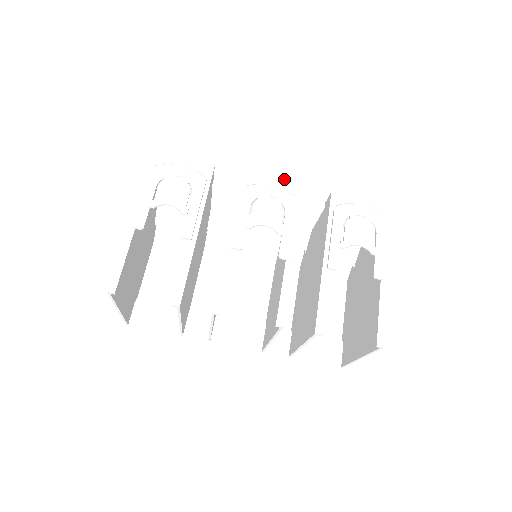
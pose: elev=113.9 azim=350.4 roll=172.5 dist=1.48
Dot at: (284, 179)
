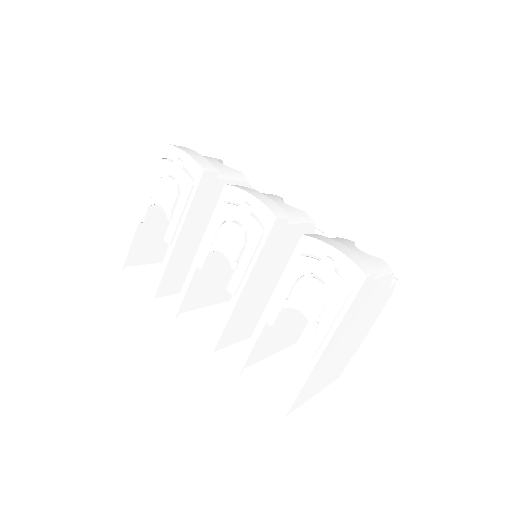
Dot at: (260, 203)
